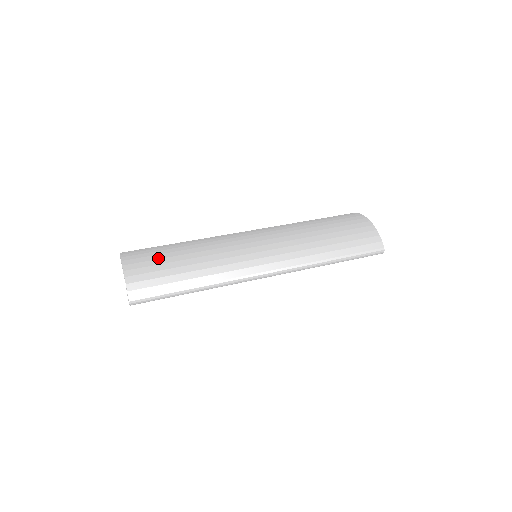
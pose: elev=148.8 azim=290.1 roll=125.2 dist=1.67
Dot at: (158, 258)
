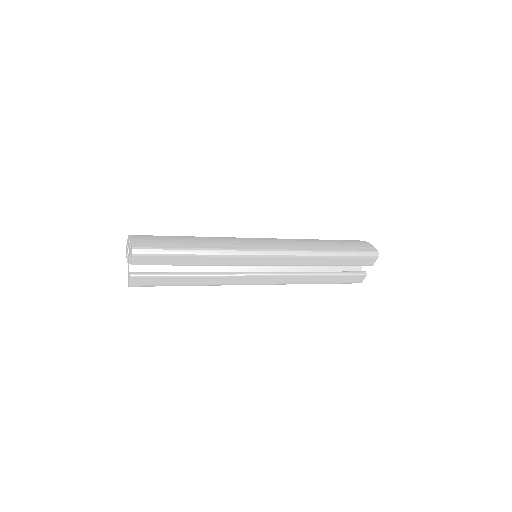
Dot at: occluded
